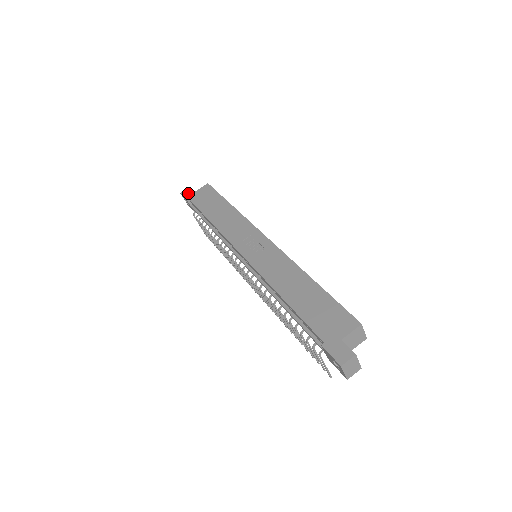
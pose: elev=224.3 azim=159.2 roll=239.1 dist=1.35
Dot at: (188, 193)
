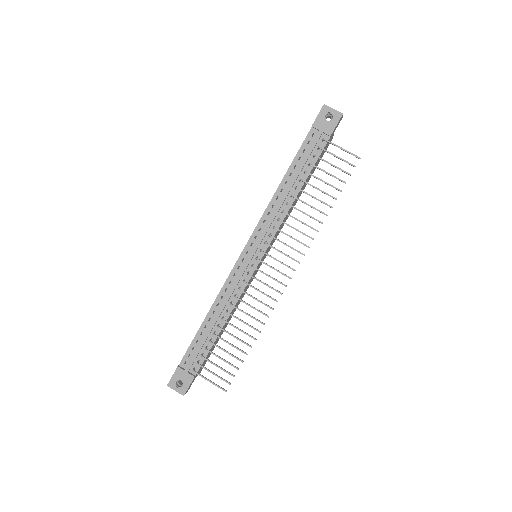
Dot at: occluded
